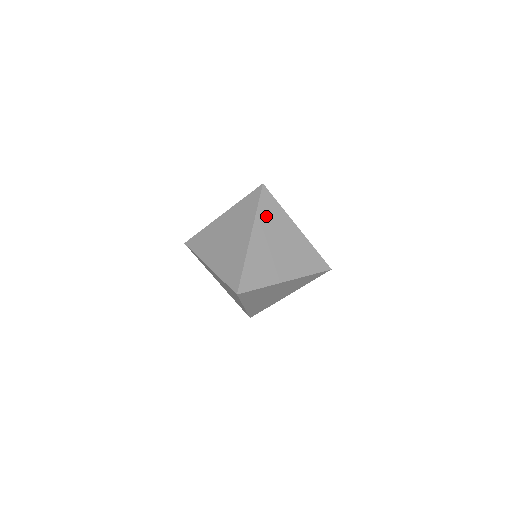
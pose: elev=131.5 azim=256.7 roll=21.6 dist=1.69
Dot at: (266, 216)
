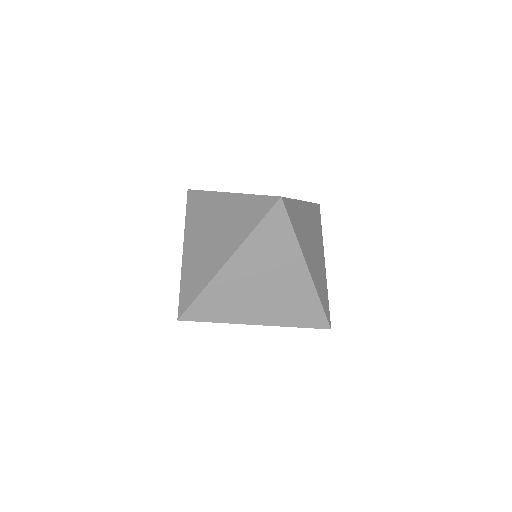
Dot at: (264, 242)
